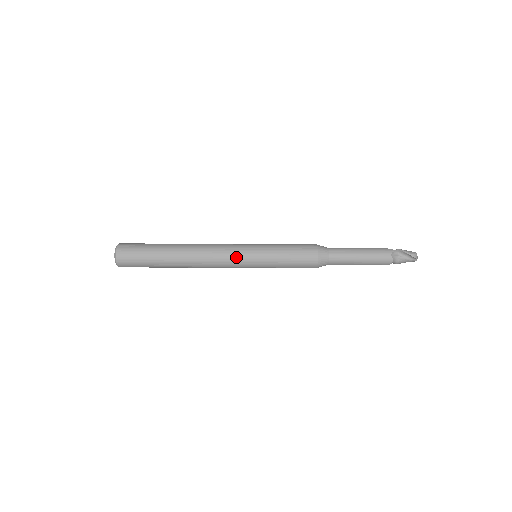
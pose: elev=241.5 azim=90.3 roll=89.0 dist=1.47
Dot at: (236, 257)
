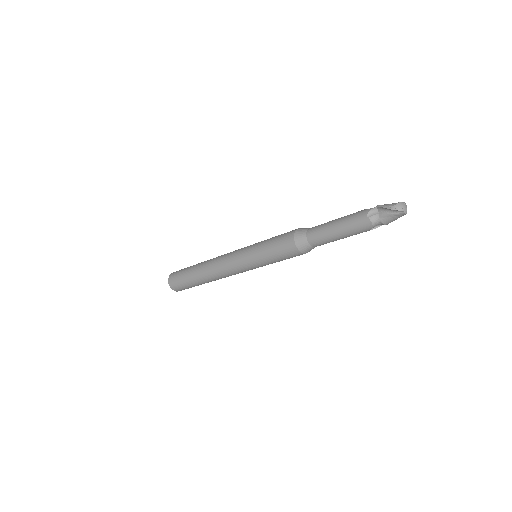
Dot at: (235, 262)
